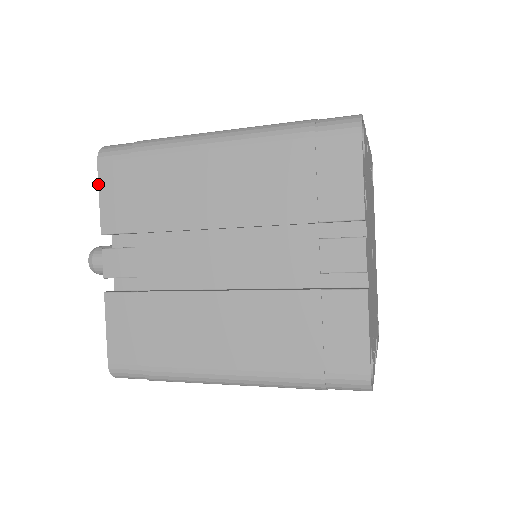
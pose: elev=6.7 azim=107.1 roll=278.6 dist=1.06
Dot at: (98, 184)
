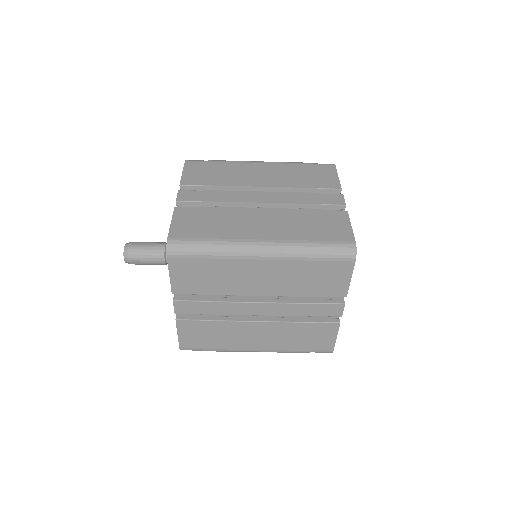
Dot at: (183, 168)
